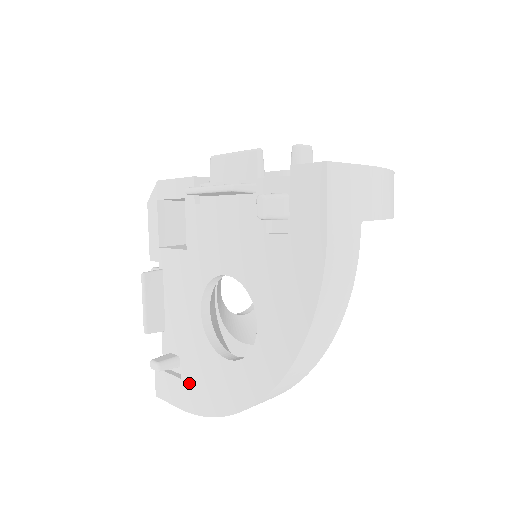
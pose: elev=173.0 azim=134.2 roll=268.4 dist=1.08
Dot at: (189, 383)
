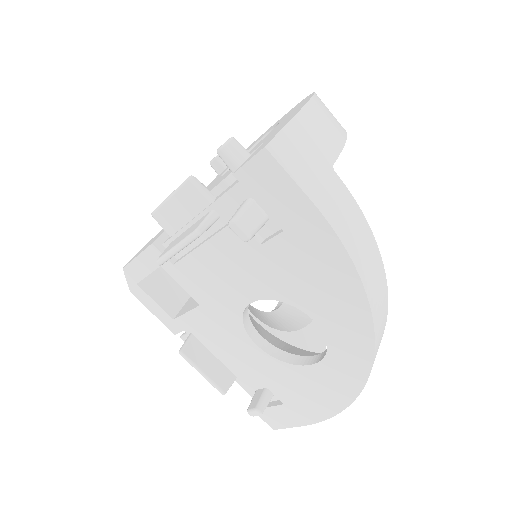
Dot at: (294, 403)
